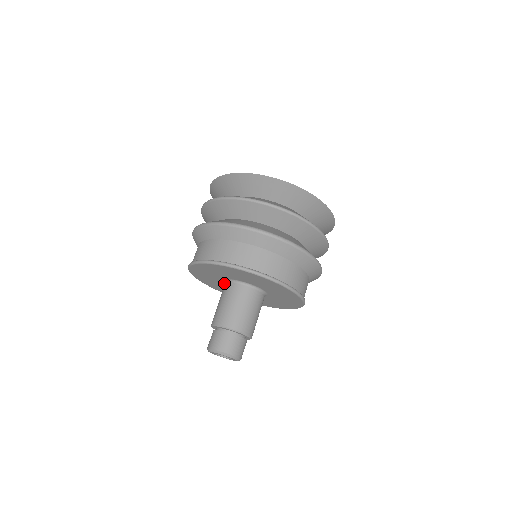
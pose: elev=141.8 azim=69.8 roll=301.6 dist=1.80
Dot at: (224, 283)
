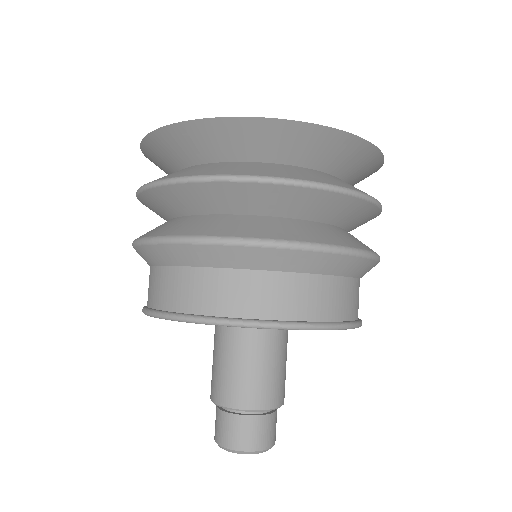
Dot at: occluded
